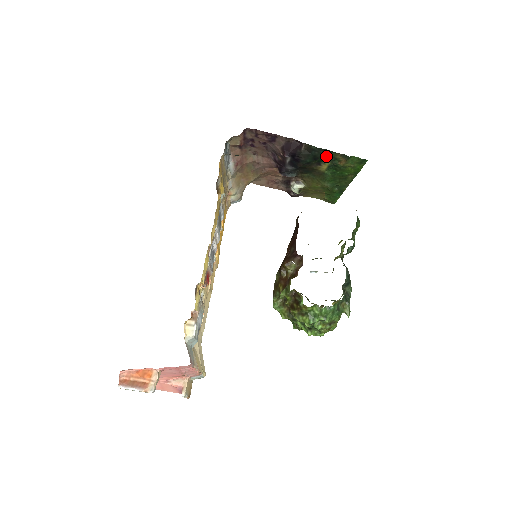
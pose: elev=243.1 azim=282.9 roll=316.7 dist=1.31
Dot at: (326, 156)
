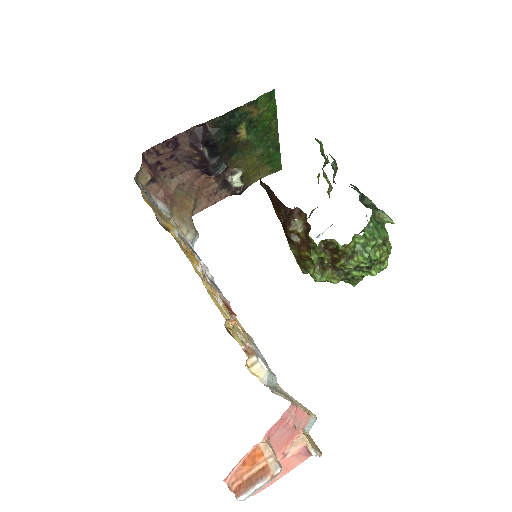
Dot at: (235, 118)
